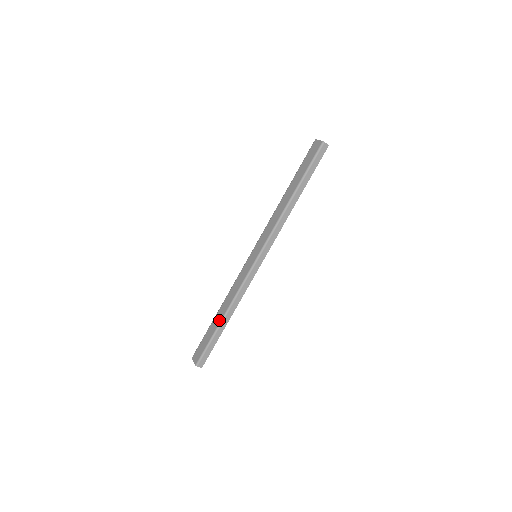
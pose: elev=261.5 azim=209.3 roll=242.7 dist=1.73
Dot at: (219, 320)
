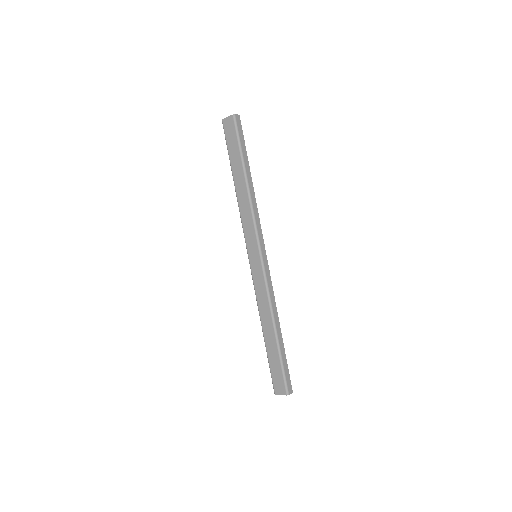
Dot at: (273, 337)
